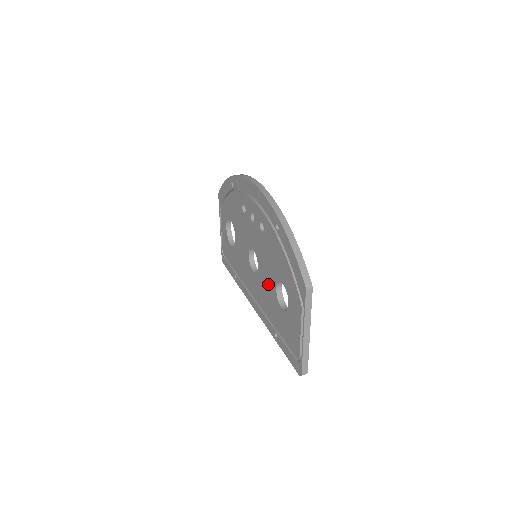
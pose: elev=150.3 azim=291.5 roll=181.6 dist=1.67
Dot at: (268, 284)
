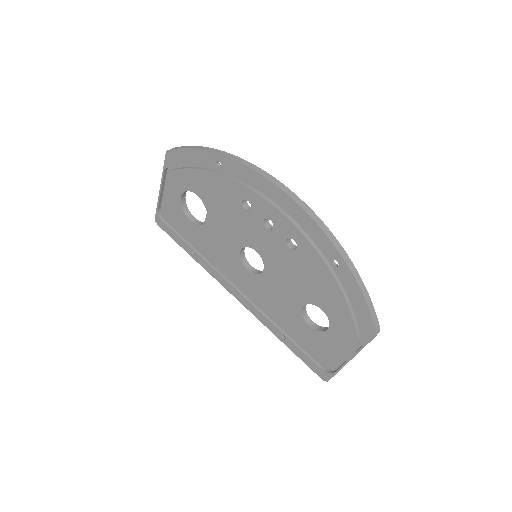
Dot at: (284, 296)
